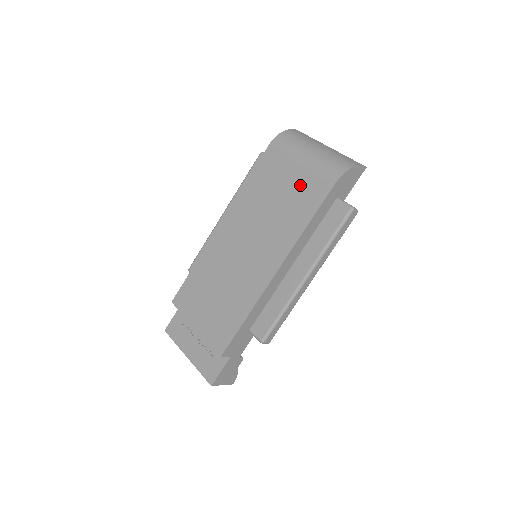
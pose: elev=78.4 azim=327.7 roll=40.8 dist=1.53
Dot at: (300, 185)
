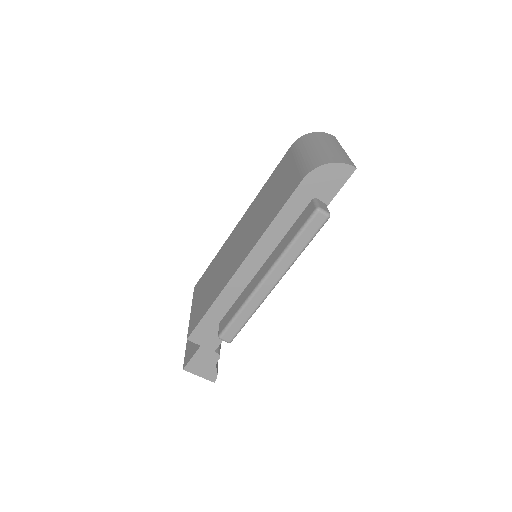
Dot at: (287, 182)
